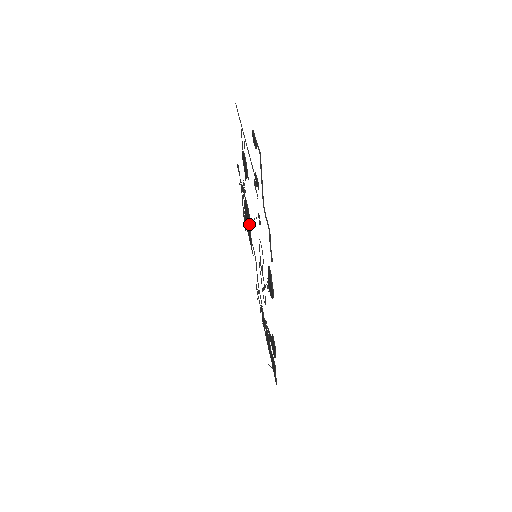
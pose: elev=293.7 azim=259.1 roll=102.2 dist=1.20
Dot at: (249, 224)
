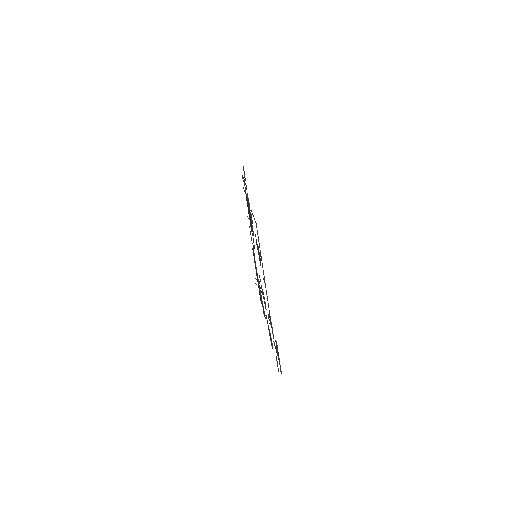
Dot at: (252, 231)
